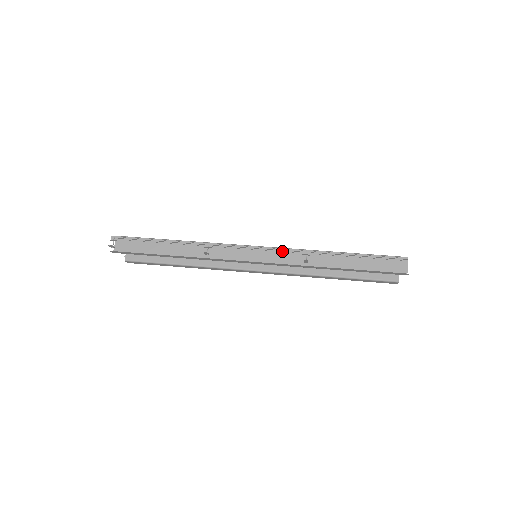
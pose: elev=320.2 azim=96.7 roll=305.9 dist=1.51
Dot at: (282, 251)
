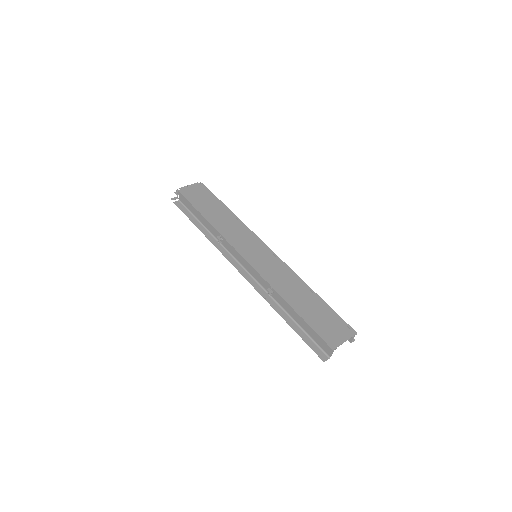
Dot at: (260, 274)
